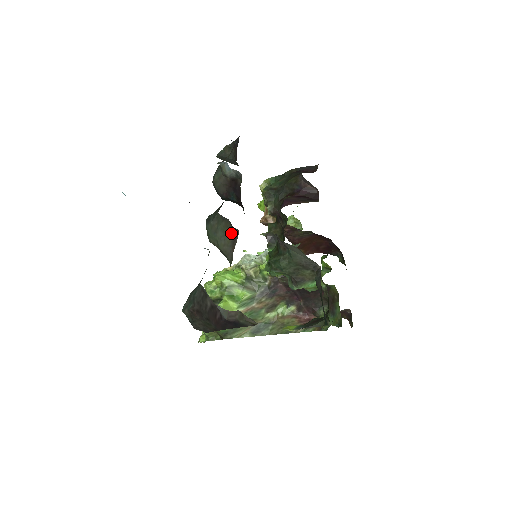
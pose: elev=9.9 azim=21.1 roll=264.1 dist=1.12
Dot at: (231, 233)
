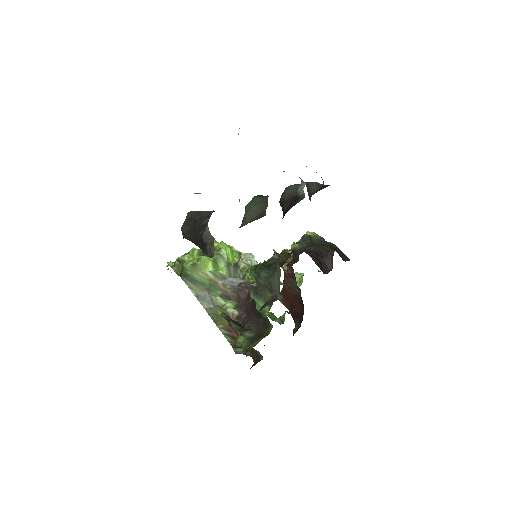
Dot at: (260, 213)
